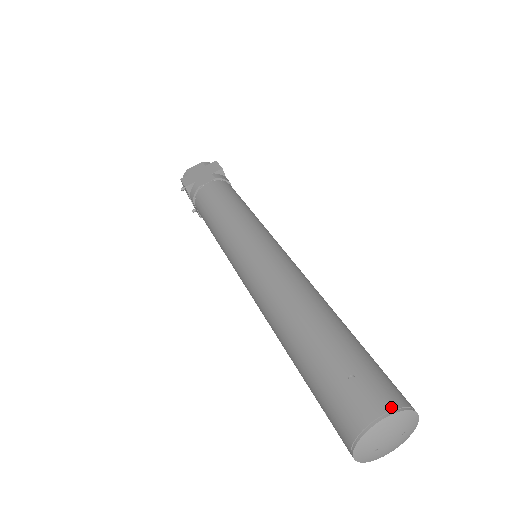
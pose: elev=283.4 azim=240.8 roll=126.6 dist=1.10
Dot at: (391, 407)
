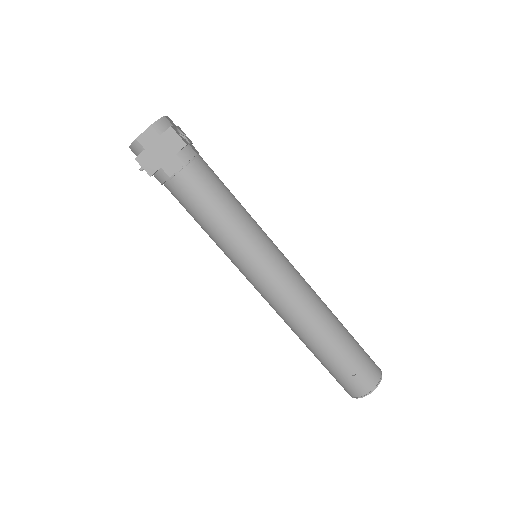
Dot at: (374, 386)
